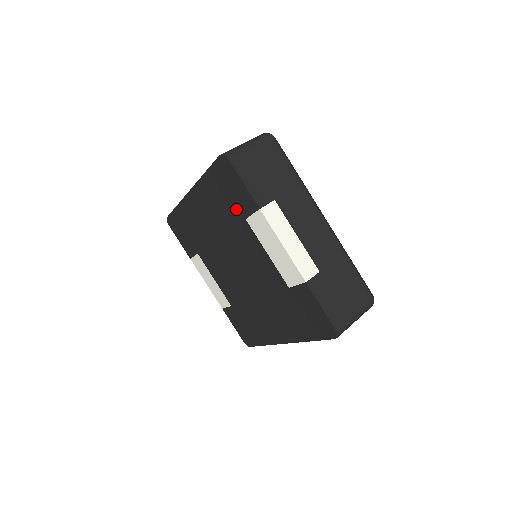
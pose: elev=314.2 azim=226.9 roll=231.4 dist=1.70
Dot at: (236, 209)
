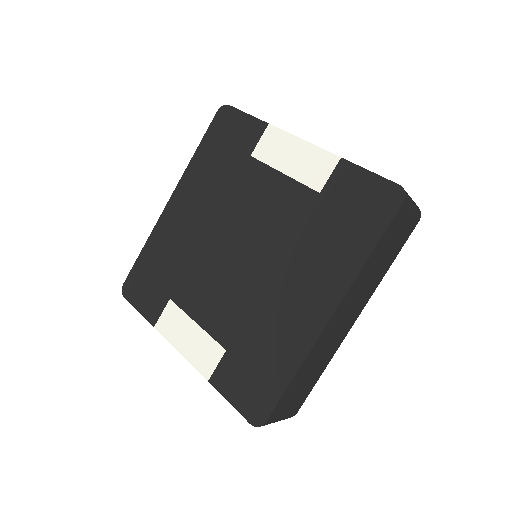
Dot at: (237, 155)
